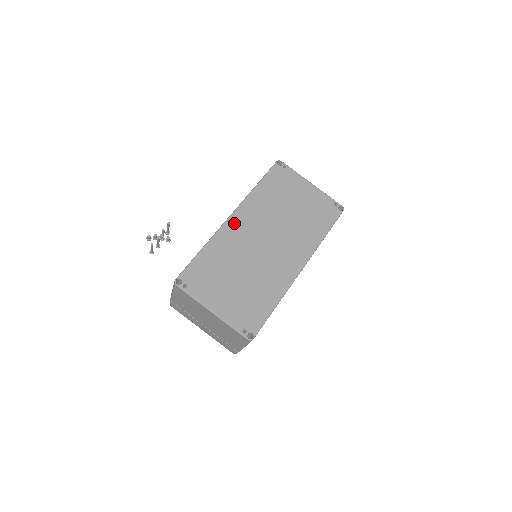
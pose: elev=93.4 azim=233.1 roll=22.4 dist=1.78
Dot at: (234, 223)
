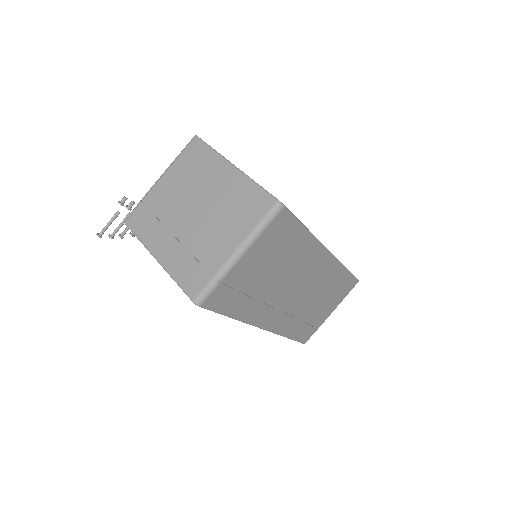
Dot at: occluded
